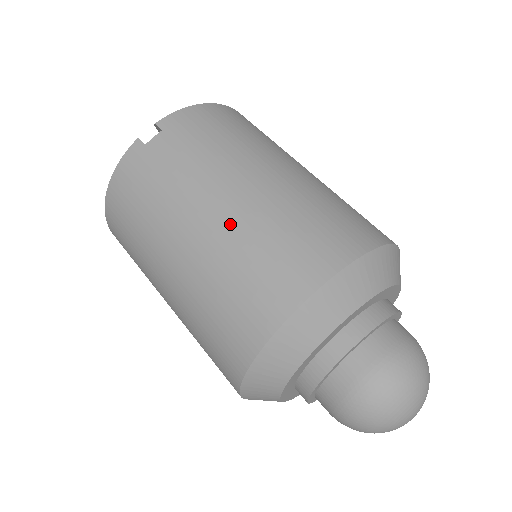
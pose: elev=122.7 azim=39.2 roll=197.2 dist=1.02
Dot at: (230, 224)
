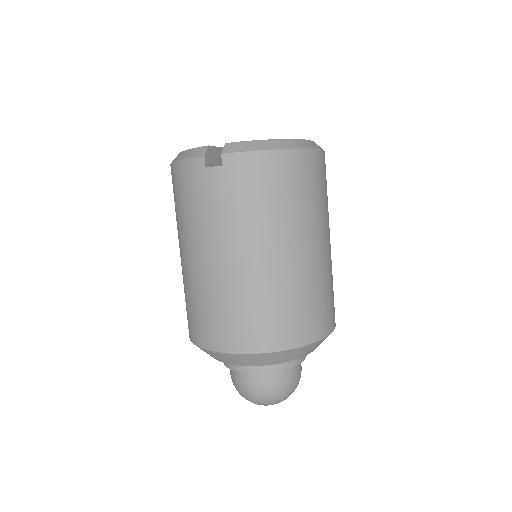
Dot at: (220, 278)
